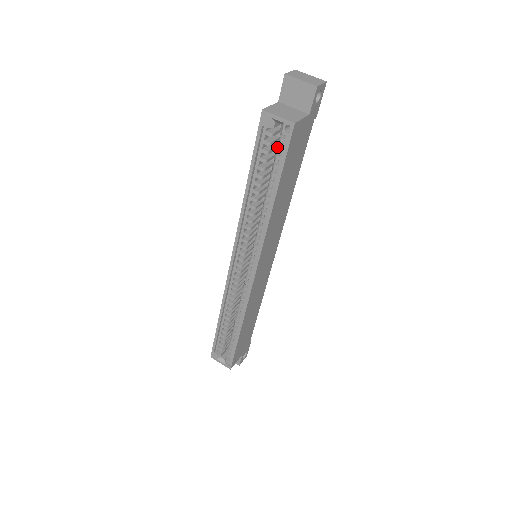
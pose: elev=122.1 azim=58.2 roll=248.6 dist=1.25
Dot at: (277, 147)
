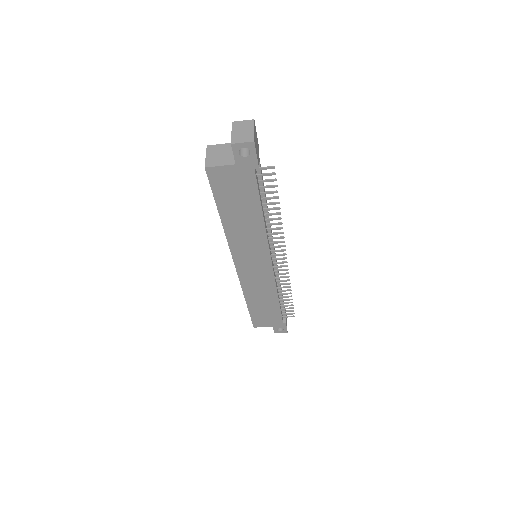
Dot at: occluded
